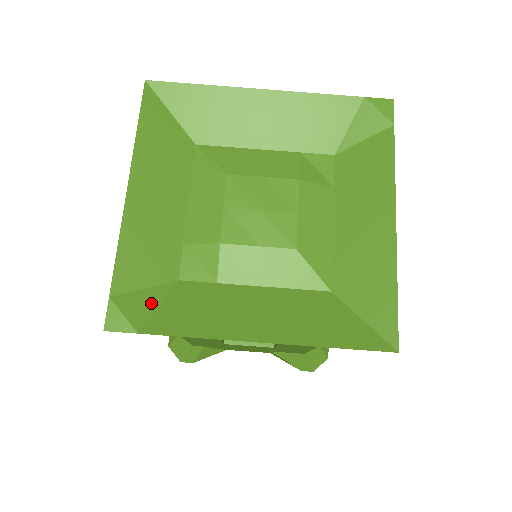
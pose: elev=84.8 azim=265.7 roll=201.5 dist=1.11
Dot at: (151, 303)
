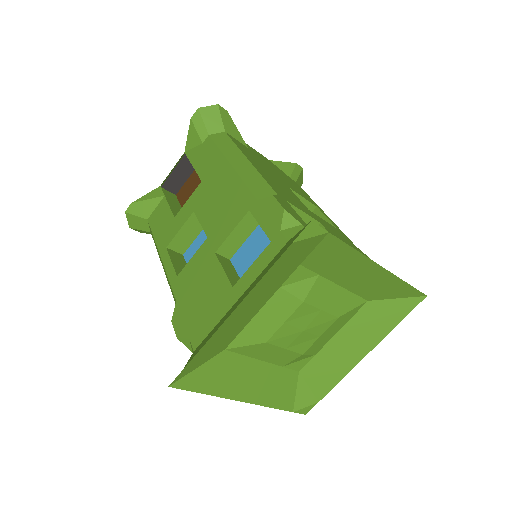
Dot at: (306, 391)
